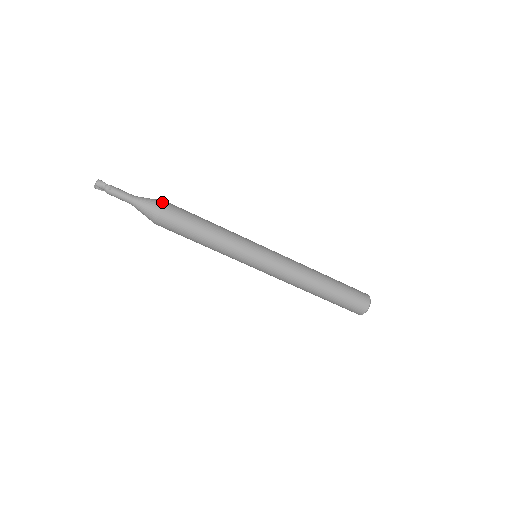
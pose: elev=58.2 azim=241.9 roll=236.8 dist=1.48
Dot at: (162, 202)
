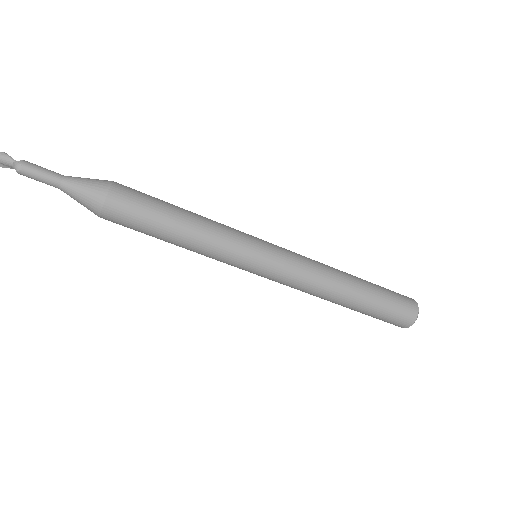
Dot at: (106, 187)
